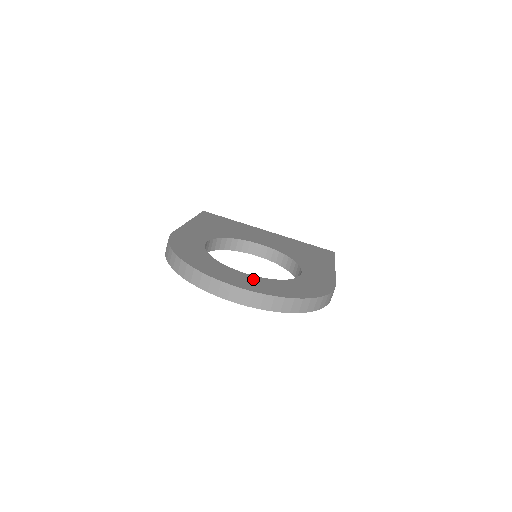
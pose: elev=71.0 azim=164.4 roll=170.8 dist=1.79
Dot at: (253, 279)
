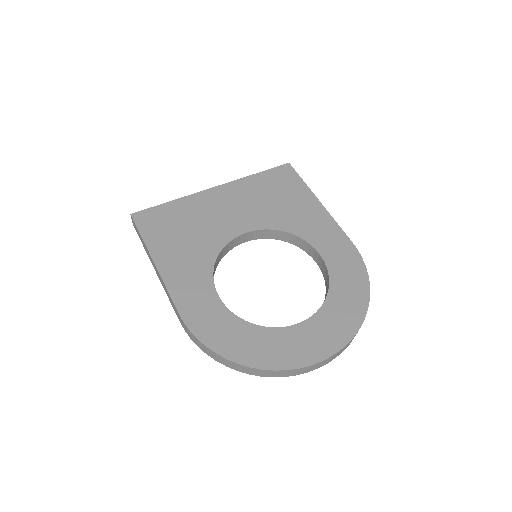
Dot at: (317, 326)
